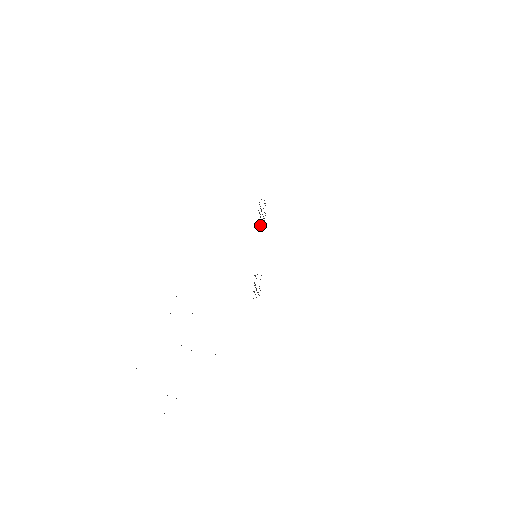
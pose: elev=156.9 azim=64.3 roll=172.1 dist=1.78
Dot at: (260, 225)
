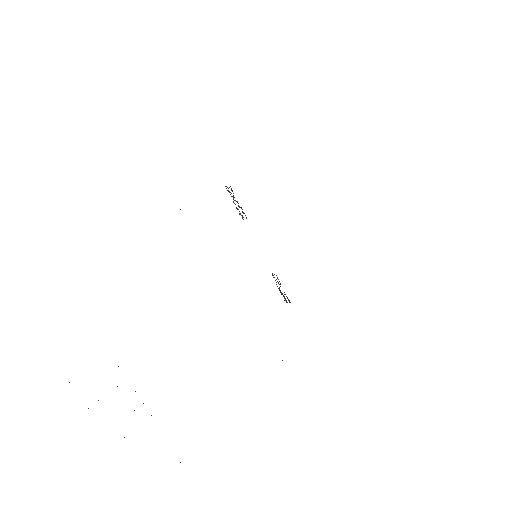
Dot at: occluded
